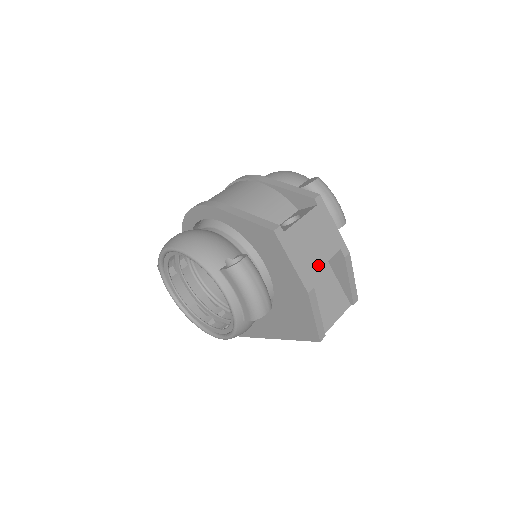
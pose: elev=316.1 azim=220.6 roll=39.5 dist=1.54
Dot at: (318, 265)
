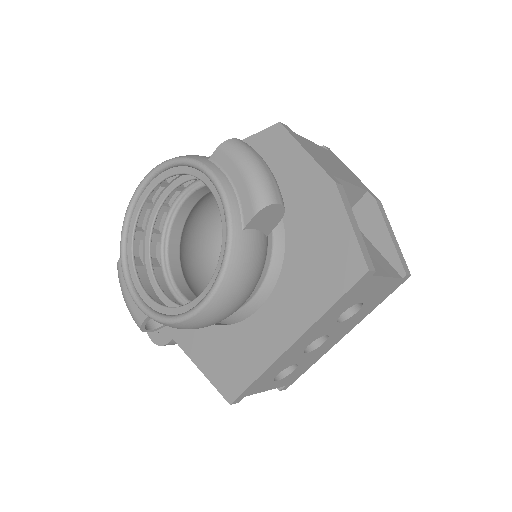
Dot at: (342, 178)
